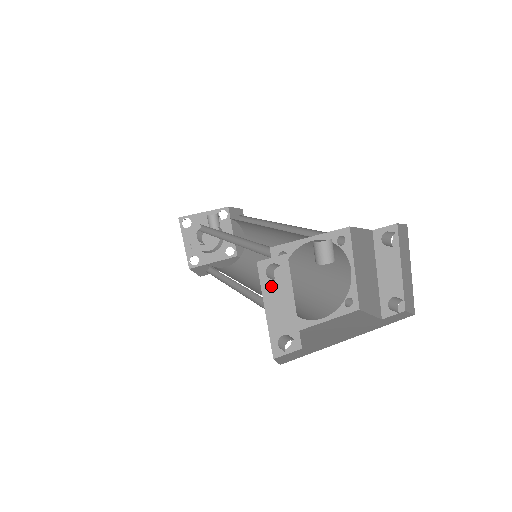
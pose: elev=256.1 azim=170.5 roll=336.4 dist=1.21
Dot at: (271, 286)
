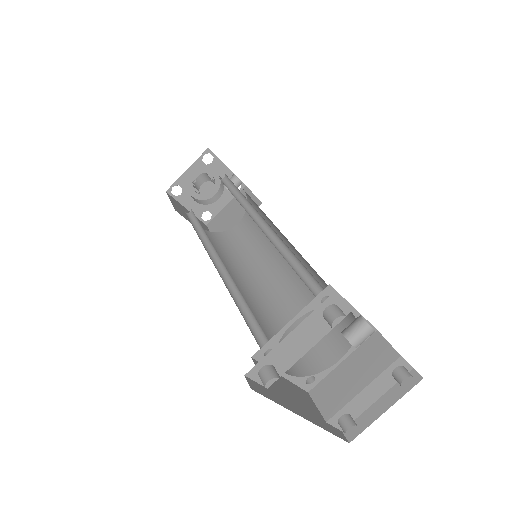
Dot at: (316, 320)
